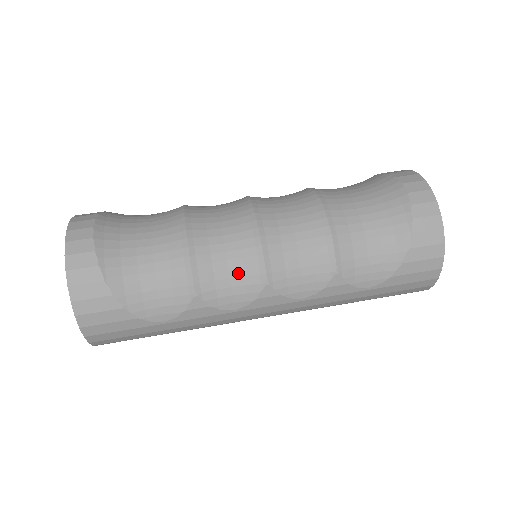
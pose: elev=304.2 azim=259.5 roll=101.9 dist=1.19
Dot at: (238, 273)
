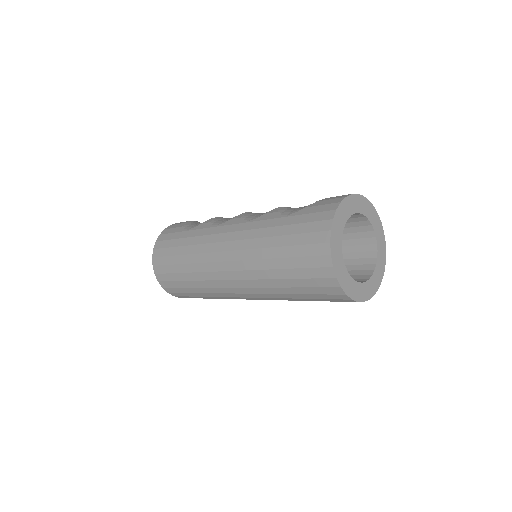
Dot at: occluded
